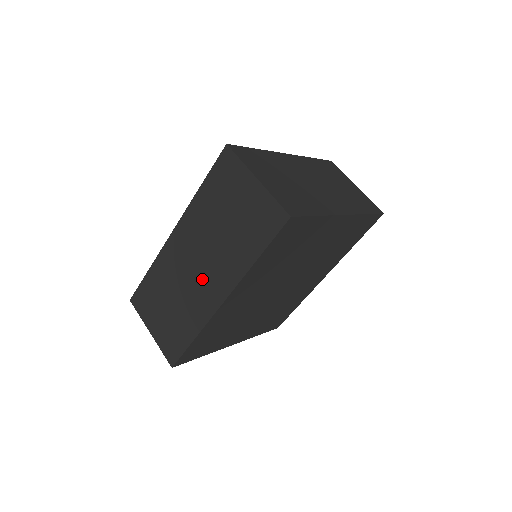
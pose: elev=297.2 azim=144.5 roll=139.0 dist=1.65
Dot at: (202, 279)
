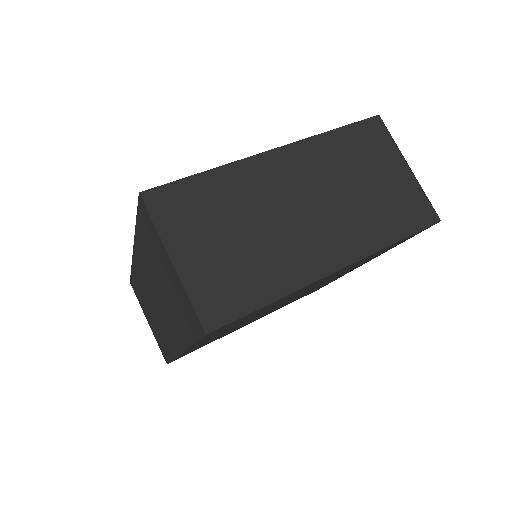
Dot at: (163, 317)
